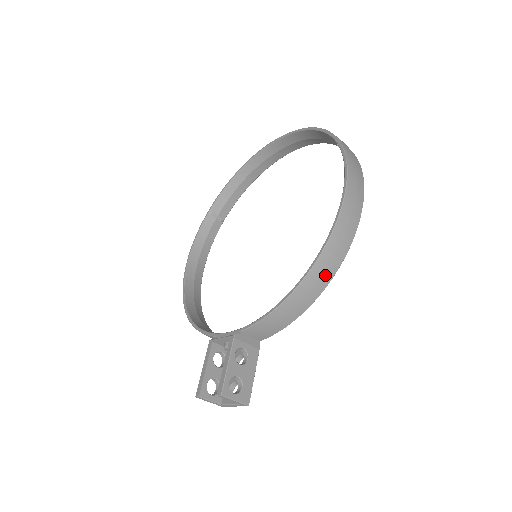
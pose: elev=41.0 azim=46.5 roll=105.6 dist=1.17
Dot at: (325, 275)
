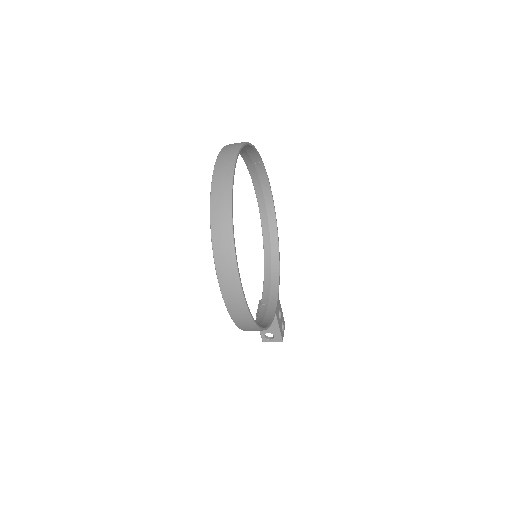
Dot at: (254, 330)
